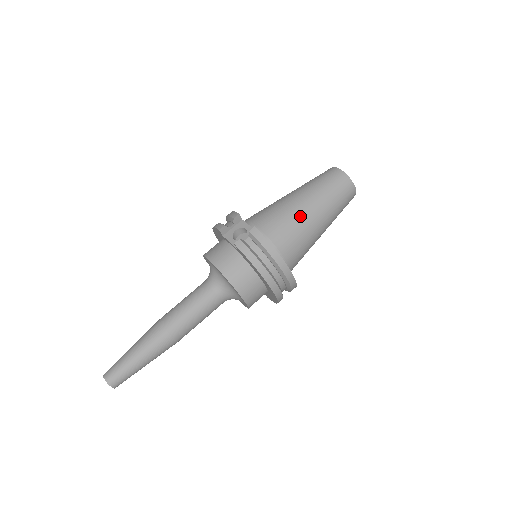
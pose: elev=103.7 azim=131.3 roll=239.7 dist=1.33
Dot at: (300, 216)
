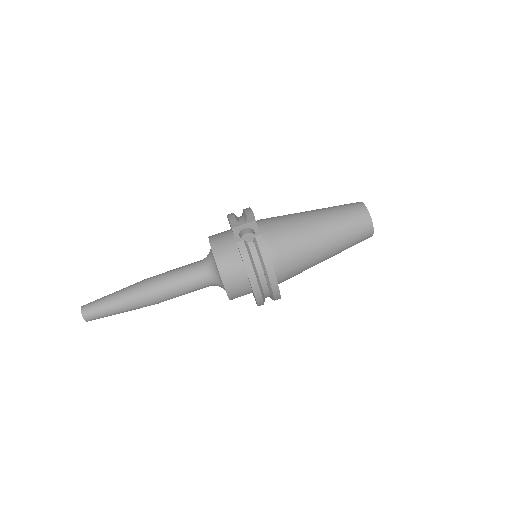
Dot at: (309, 239)
